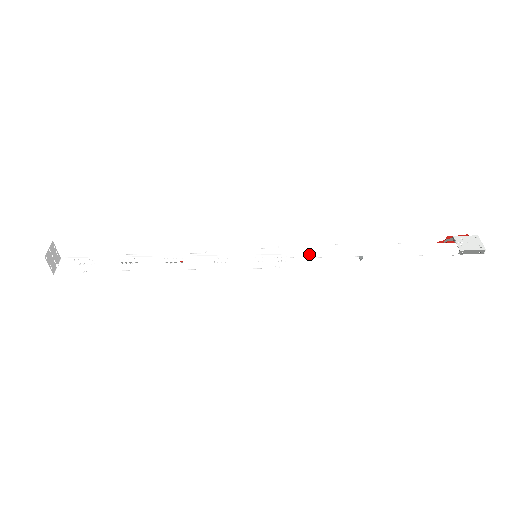
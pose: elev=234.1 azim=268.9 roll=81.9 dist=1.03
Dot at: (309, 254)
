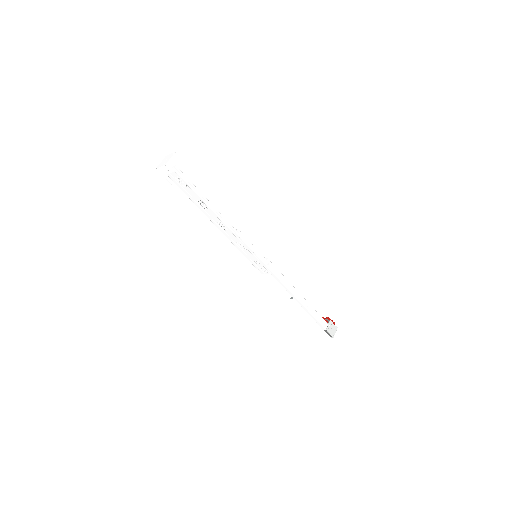
Dot at: (277, 278)
